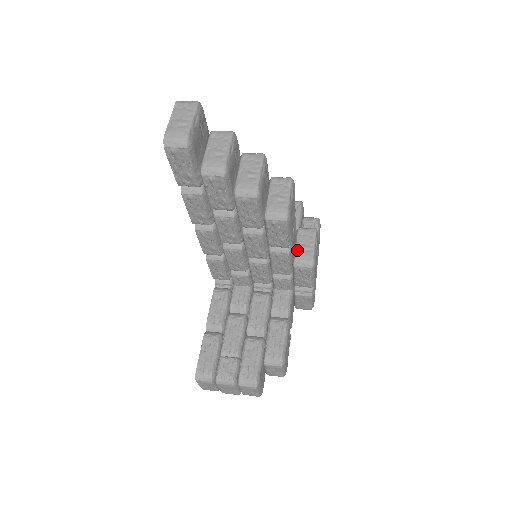
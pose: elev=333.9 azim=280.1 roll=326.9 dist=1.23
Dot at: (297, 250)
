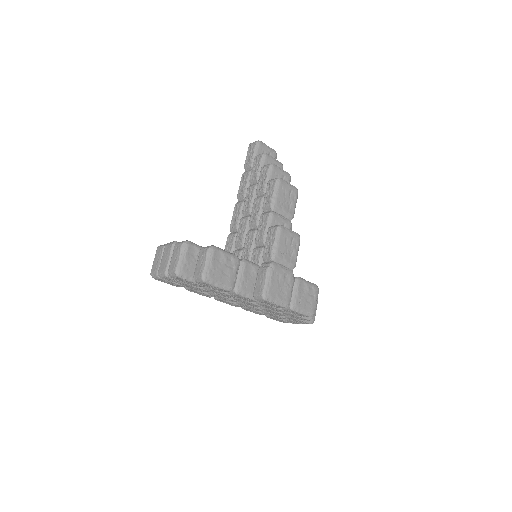
Dot at: occluded
